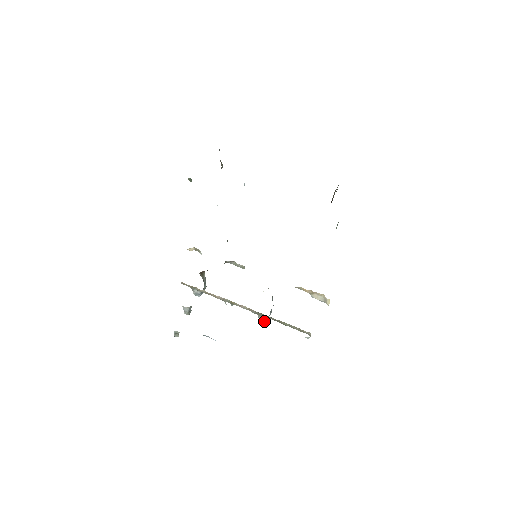
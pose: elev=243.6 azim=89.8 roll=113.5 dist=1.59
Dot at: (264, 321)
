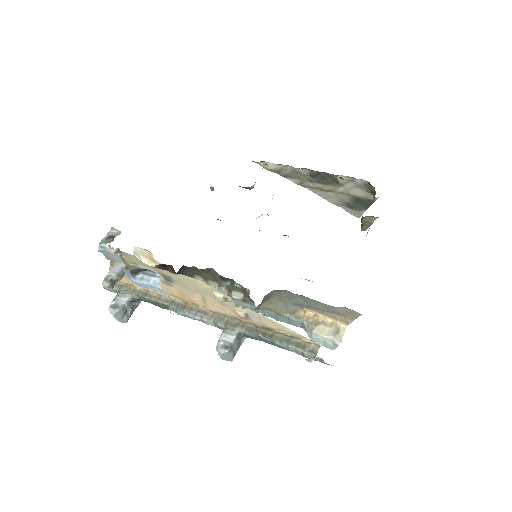
Dot at: (227, 346)
